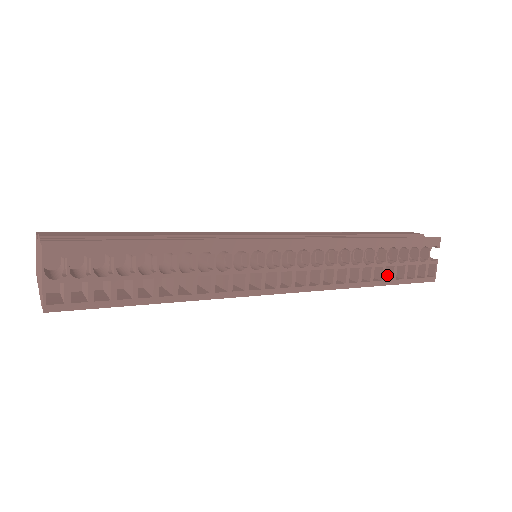
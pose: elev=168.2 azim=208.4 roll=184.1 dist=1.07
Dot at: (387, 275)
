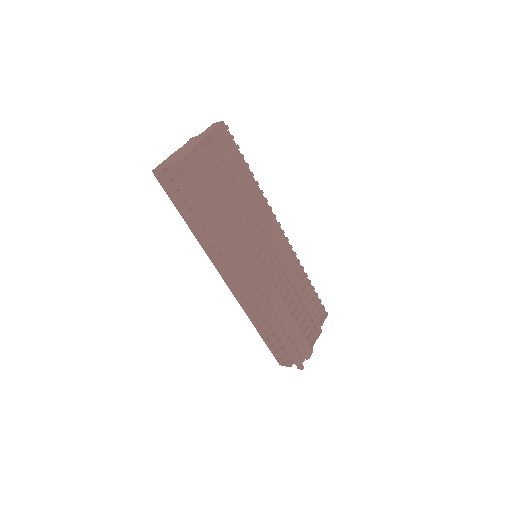
Dot at: occluded
